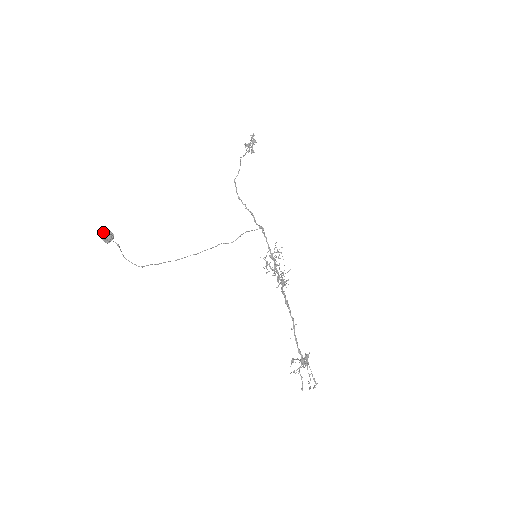
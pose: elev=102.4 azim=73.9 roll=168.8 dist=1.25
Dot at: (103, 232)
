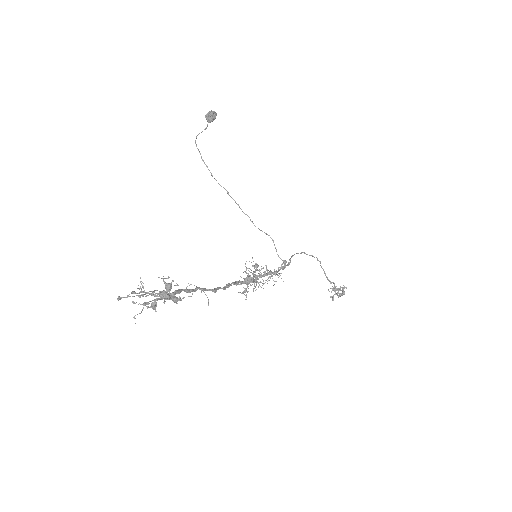
Dot at: (214, 111)
